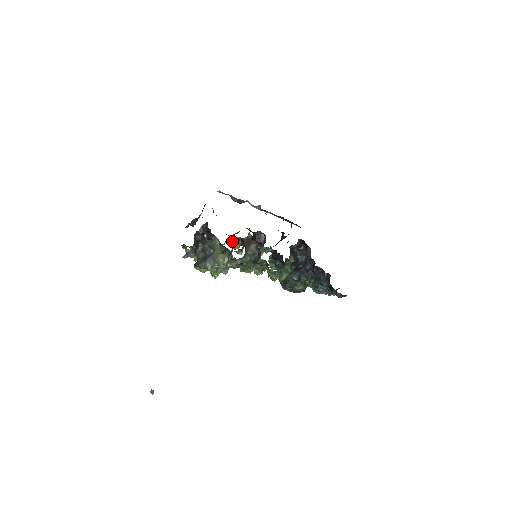
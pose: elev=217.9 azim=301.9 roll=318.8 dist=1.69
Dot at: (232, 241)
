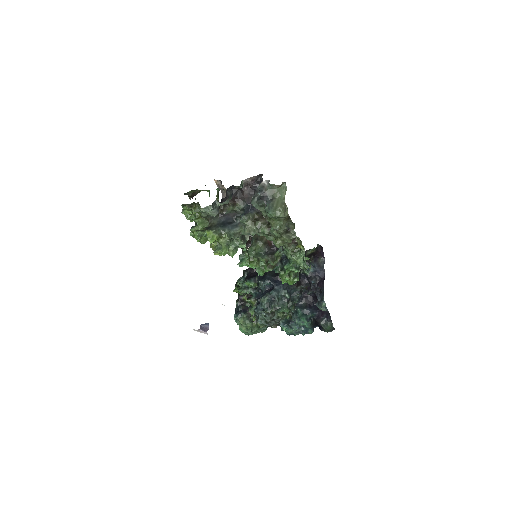
Dot at: occluded
